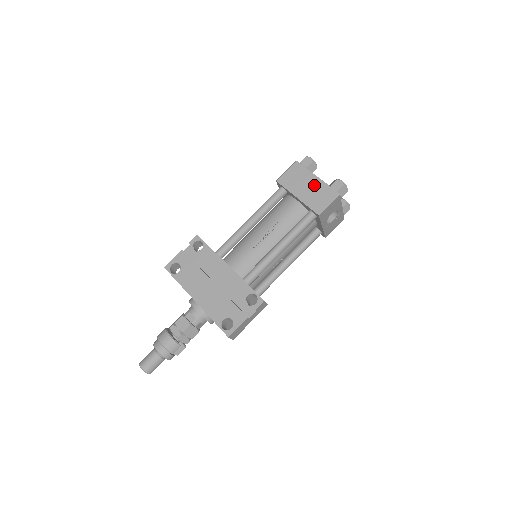
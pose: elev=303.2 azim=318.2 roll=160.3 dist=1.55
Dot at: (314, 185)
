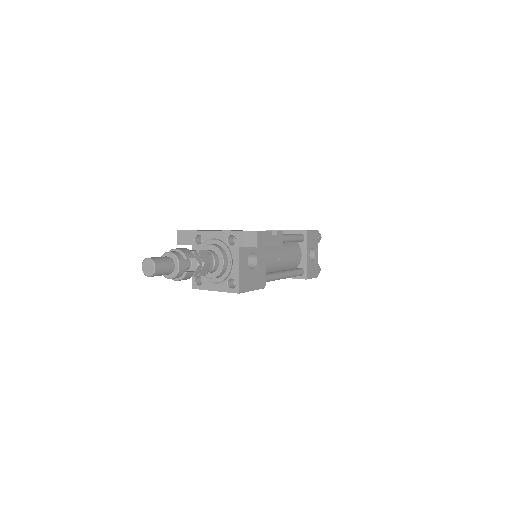
Dot at: occluded
